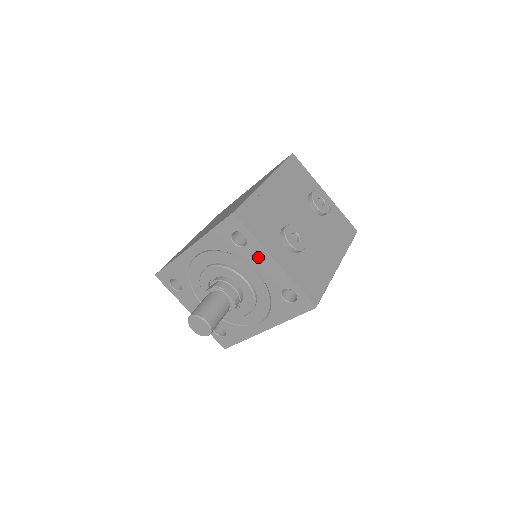
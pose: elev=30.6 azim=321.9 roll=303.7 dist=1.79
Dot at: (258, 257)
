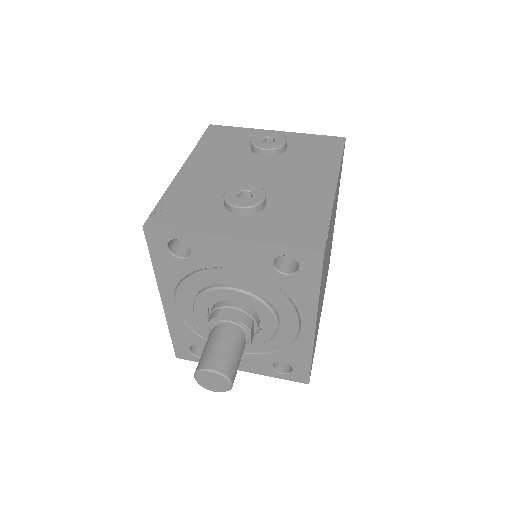
Dot at: (213, 251)
